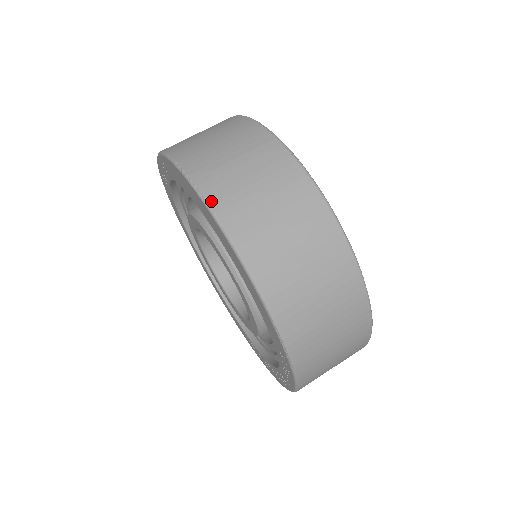
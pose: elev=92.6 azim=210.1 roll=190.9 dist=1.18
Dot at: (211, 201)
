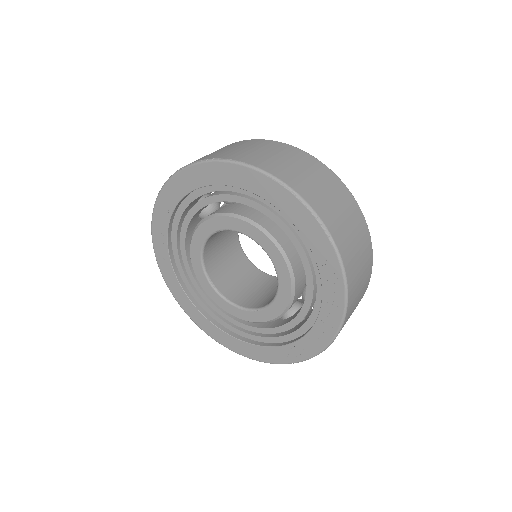
Dot at: (218, 158)
